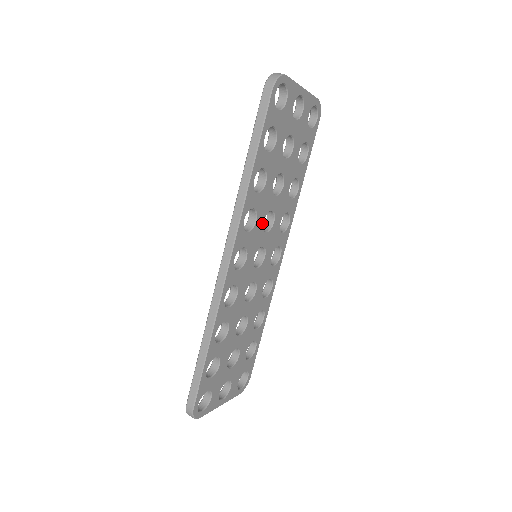
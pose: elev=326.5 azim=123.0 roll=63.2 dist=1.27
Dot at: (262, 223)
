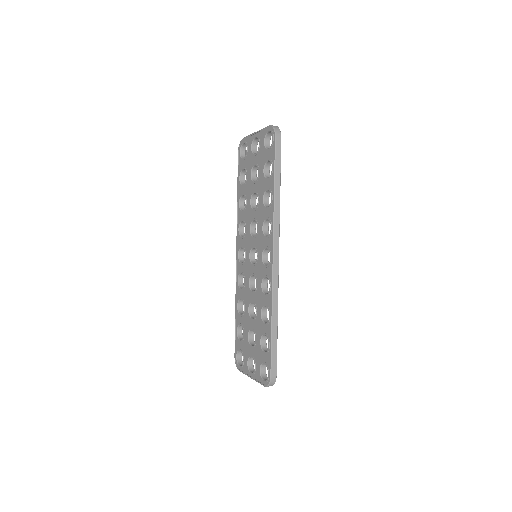
Dot at: occluded
